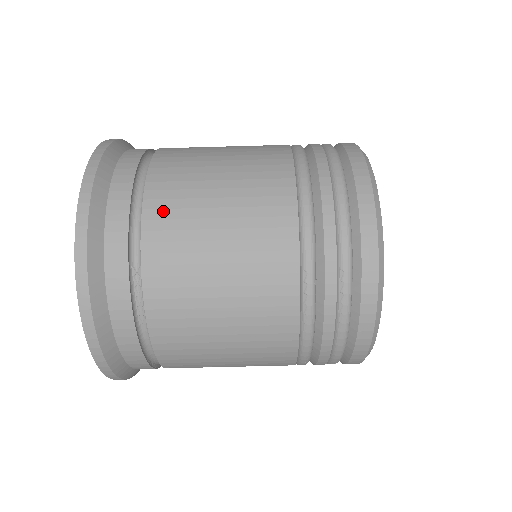
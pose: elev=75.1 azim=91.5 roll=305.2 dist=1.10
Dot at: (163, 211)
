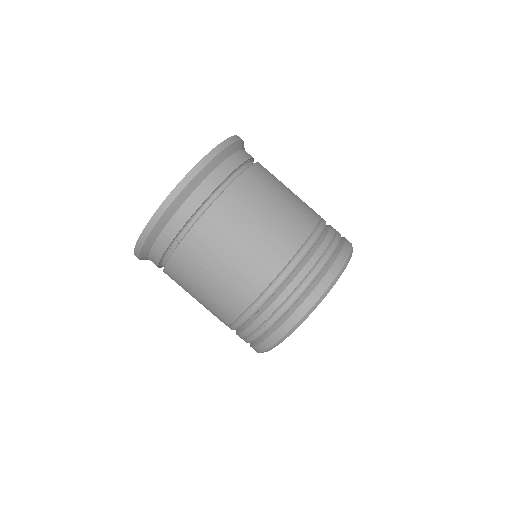
Dot at: (211, 225)
